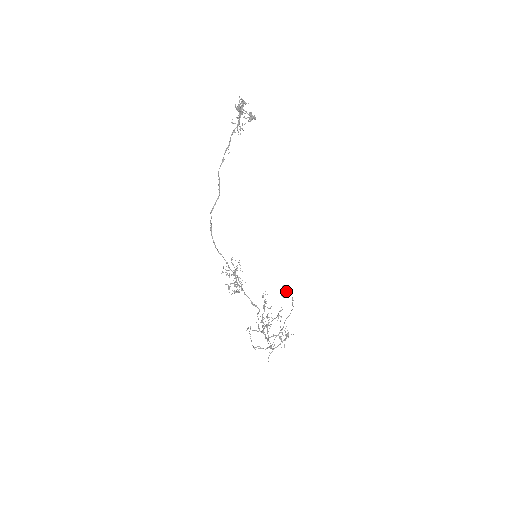
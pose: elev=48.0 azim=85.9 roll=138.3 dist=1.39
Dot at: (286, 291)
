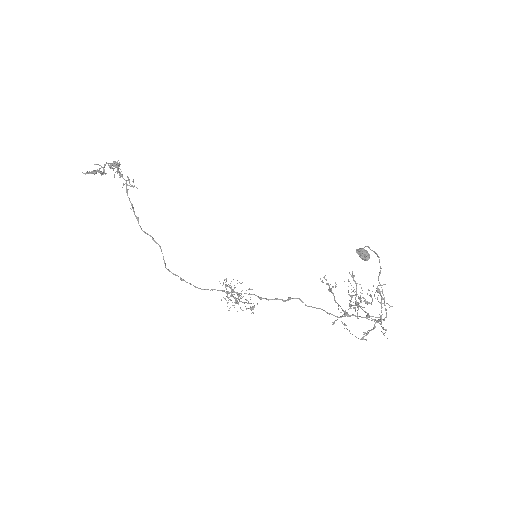
Dot at: (362, 252)
